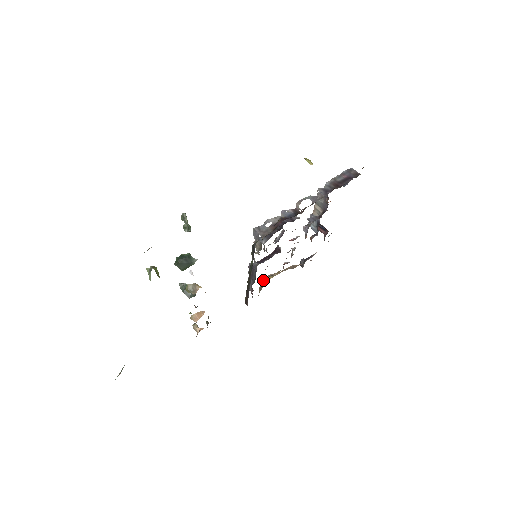
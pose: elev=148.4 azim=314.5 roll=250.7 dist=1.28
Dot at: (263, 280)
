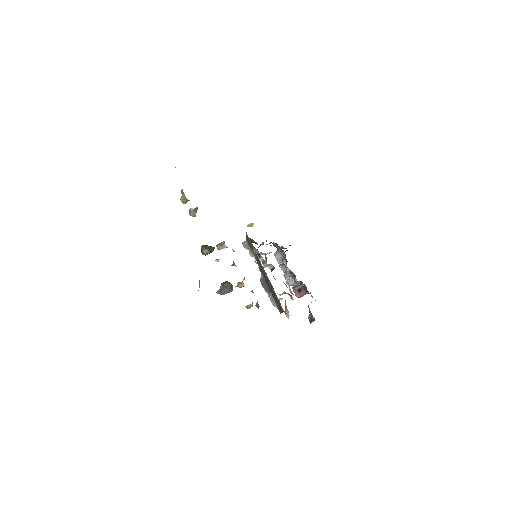
Dot at: occluded
